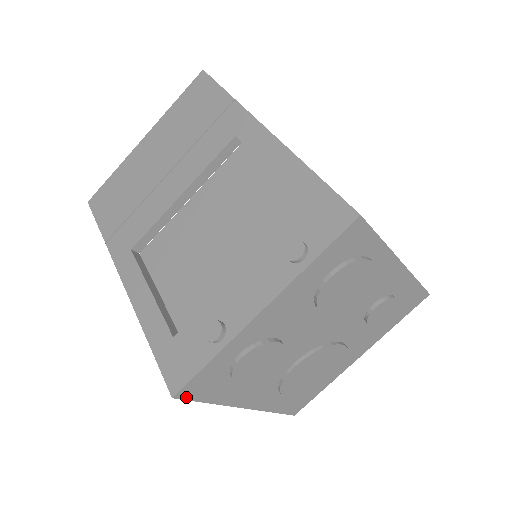
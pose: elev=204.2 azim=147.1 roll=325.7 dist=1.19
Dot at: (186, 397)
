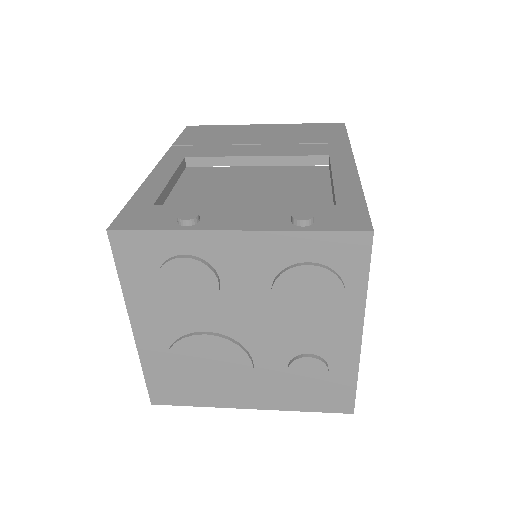
Dot at: (114, 245)
